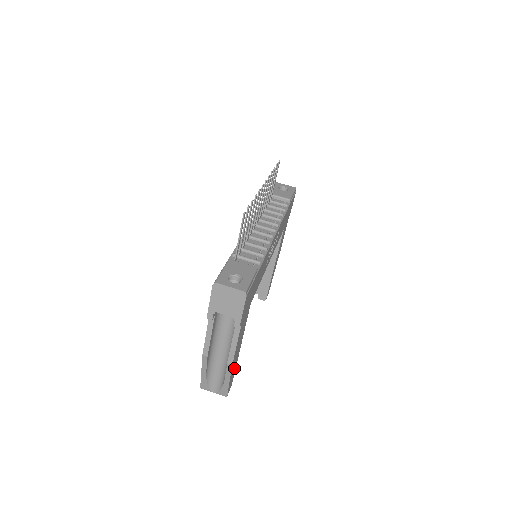
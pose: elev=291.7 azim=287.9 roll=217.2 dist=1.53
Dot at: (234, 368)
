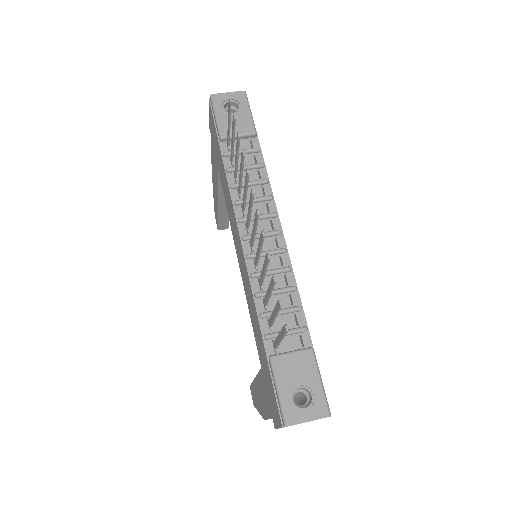
Dot at: occluded
